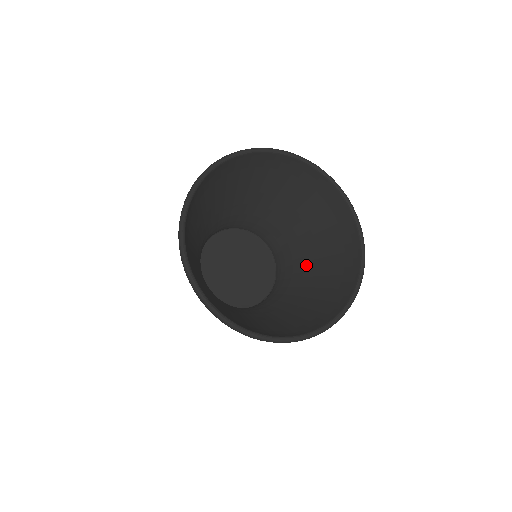
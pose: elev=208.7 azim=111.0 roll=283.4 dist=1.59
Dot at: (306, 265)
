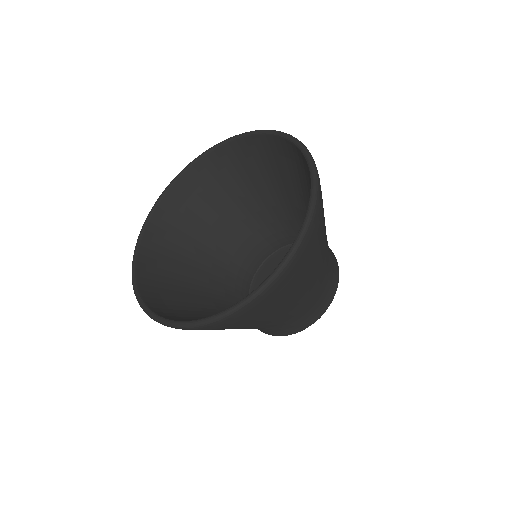
Dot at: occluded
